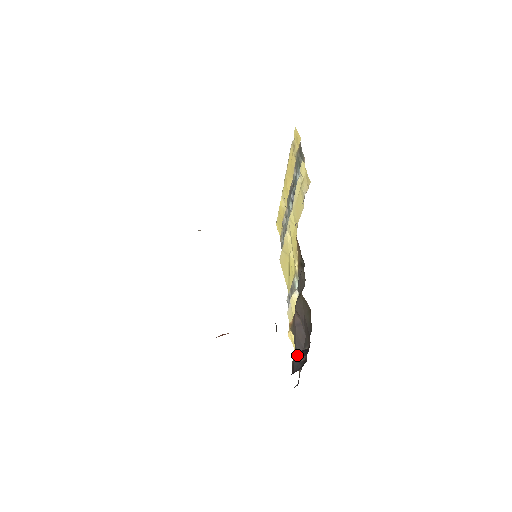
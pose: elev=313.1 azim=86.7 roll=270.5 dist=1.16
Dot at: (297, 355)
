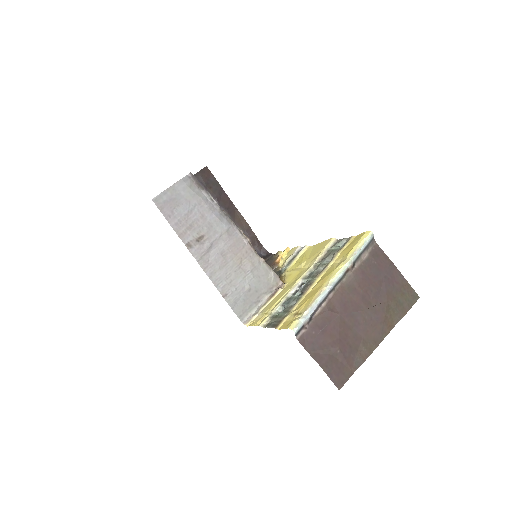
Dot at: (268, 259)
